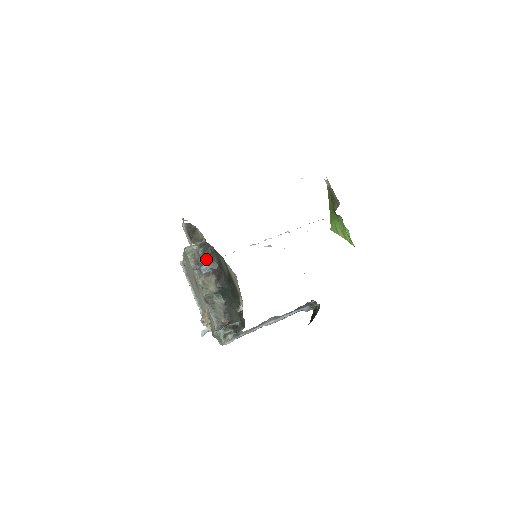
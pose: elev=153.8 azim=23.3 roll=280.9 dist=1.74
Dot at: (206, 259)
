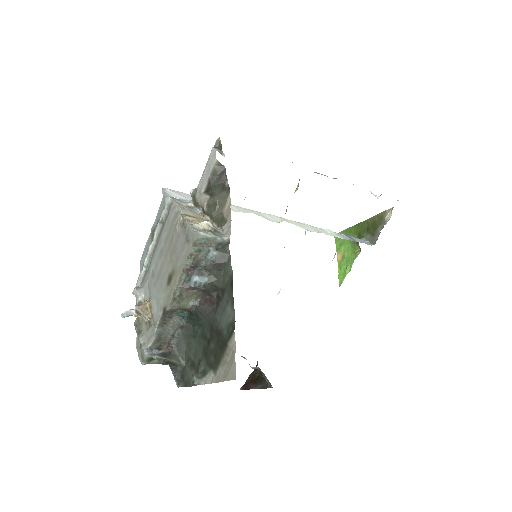
Dot at: (209, 269)
